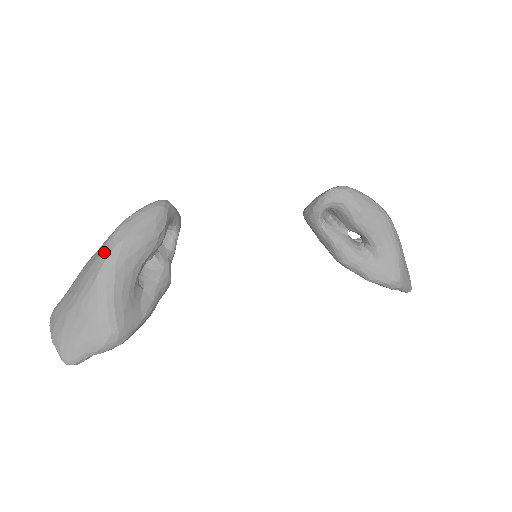
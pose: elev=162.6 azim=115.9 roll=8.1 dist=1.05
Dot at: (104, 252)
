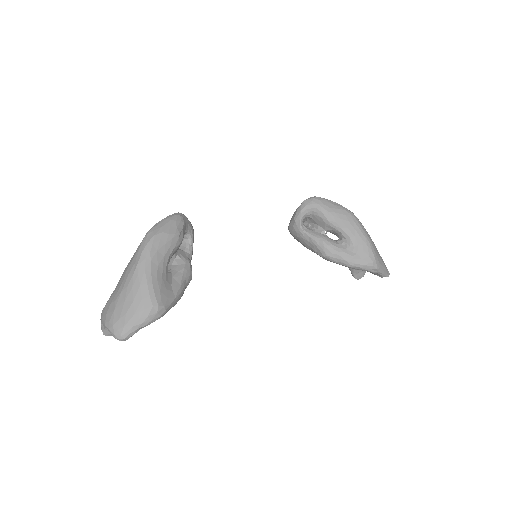
Dot at: (141, 248)
